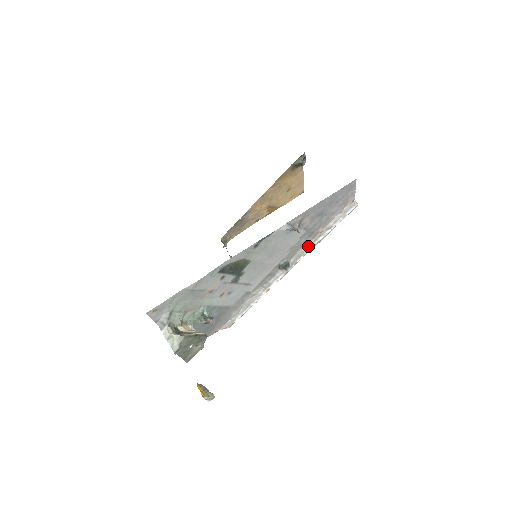
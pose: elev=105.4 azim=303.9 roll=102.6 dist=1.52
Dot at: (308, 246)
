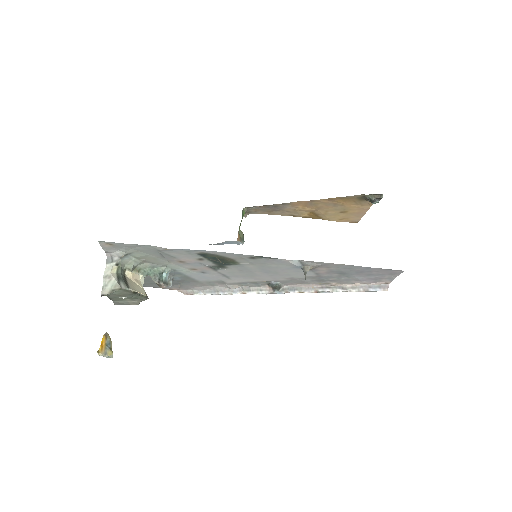
Dot at: (310, 287)
